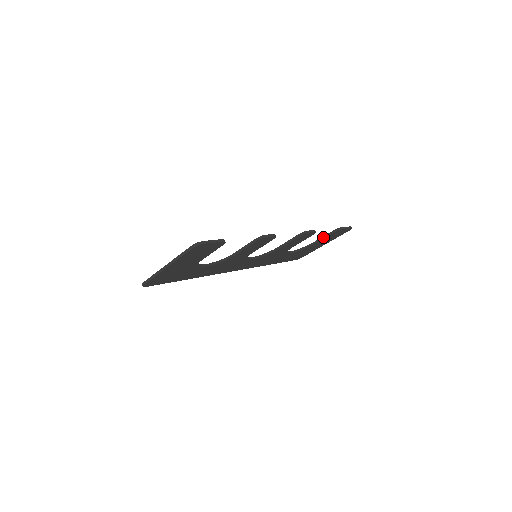
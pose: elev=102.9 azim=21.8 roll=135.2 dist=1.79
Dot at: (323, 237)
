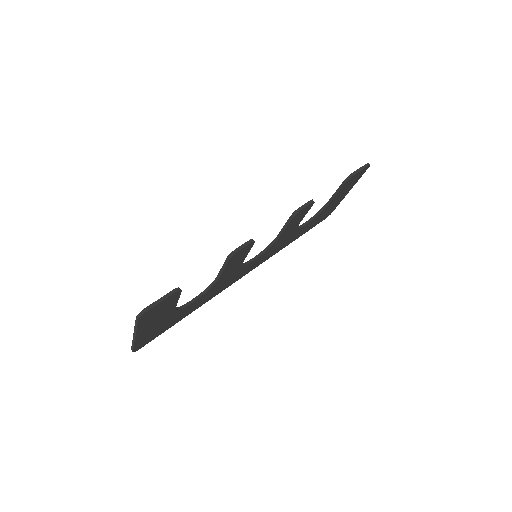
Dot at: (336, 192)
